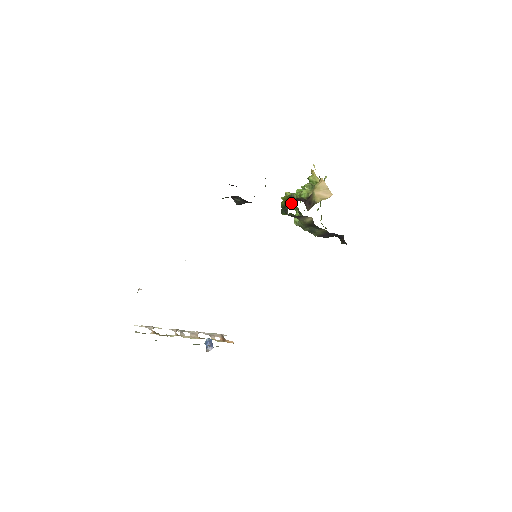
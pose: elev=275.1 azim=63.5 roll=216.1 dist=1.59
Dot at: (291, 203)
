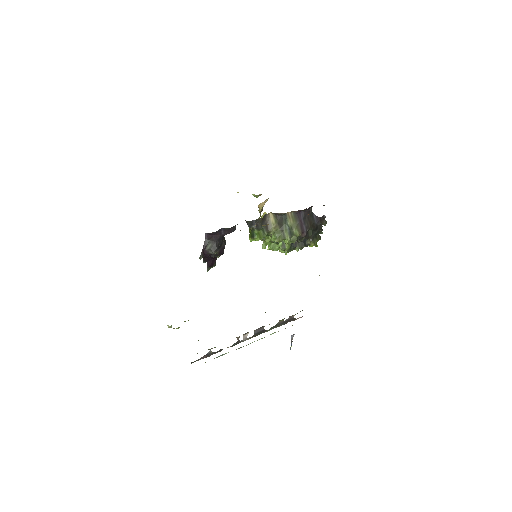
Dot at: (264, 243)
